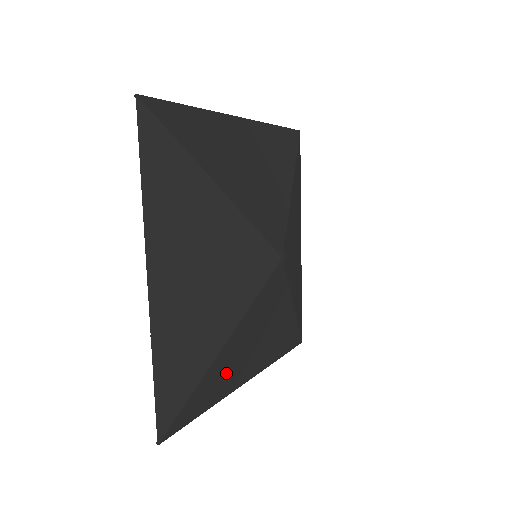
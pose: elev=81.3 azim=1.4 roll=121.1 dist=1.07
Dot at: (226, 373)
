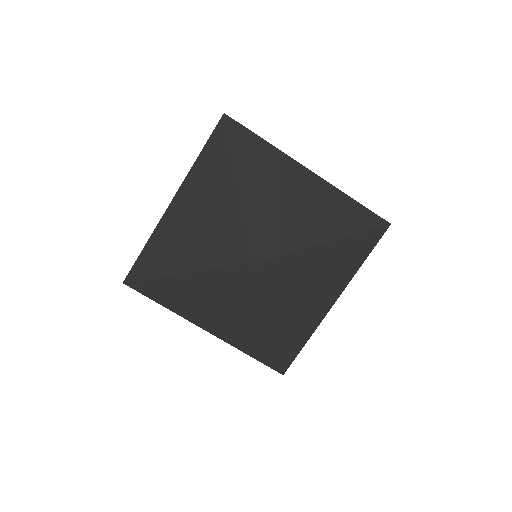
Dot at: (185, 297)
